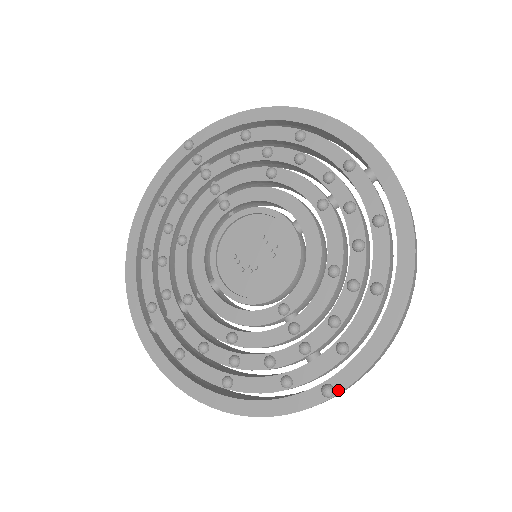
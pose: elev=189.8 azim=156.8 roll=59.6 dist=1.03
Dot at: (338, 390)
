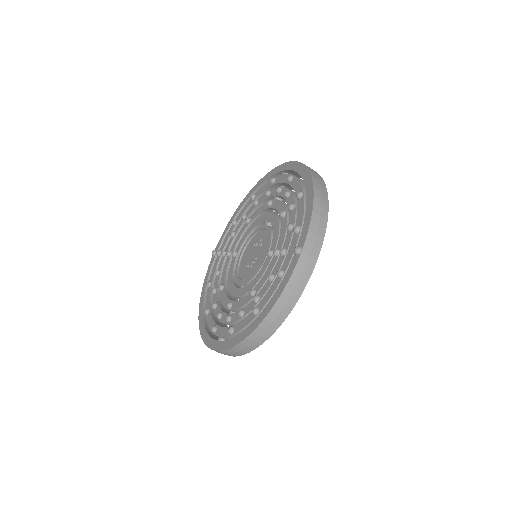
Dot at: (302, 245)
